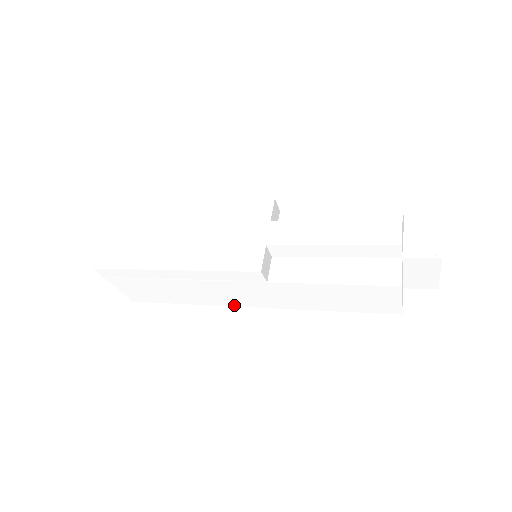
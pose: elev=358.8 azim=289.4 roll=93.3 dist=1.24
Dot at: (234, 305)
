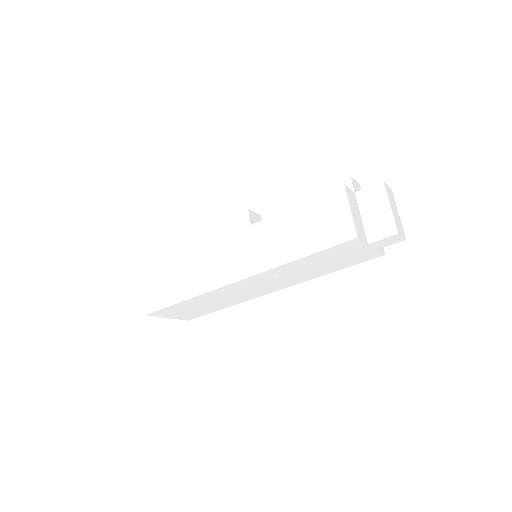
Dot at: (221, 285)
